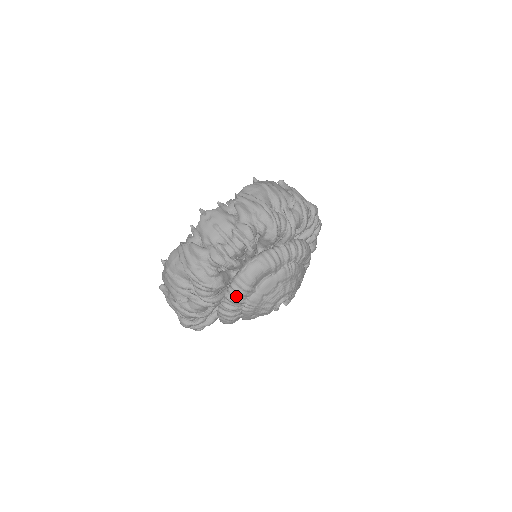
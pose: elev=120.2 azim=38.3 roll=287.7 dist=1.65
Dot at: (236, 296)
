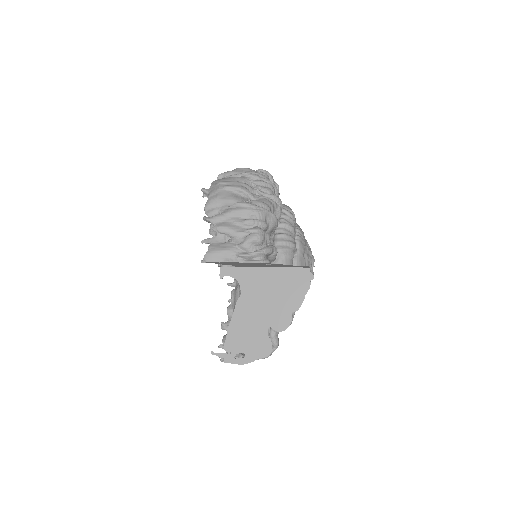
Dot at: occluded
